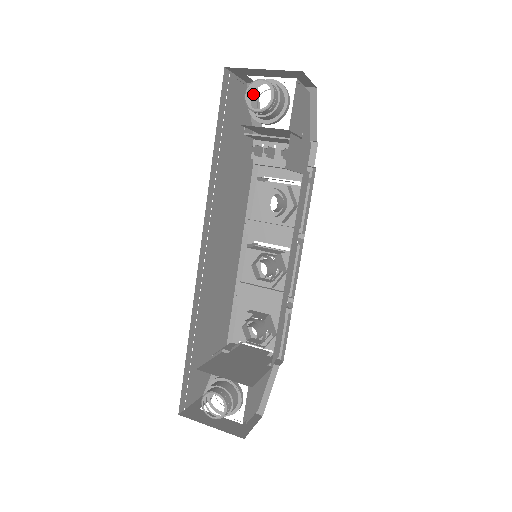
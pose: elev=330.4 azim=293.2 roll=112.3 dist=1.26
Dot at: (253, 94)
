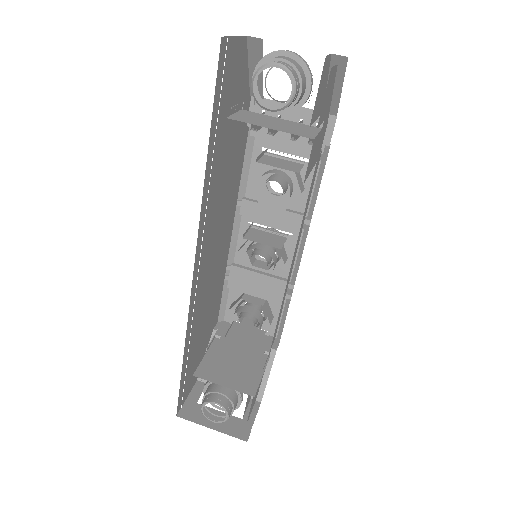
Dot at: (254, 50)
